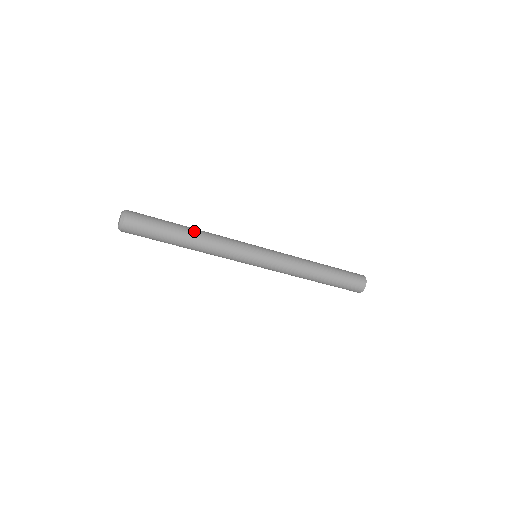
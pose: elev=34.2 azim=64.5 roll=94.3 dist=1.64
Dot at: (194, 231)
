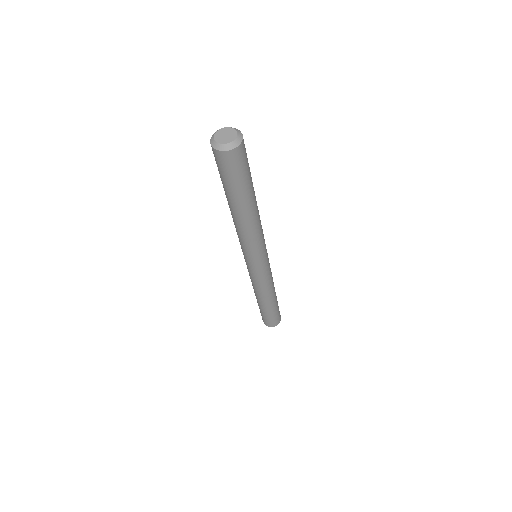
Dot at: occluded
